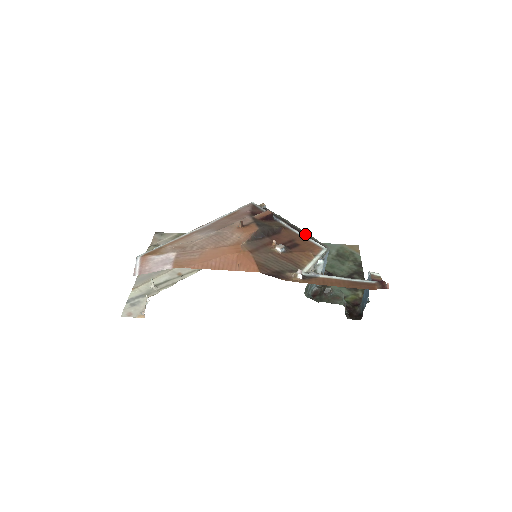
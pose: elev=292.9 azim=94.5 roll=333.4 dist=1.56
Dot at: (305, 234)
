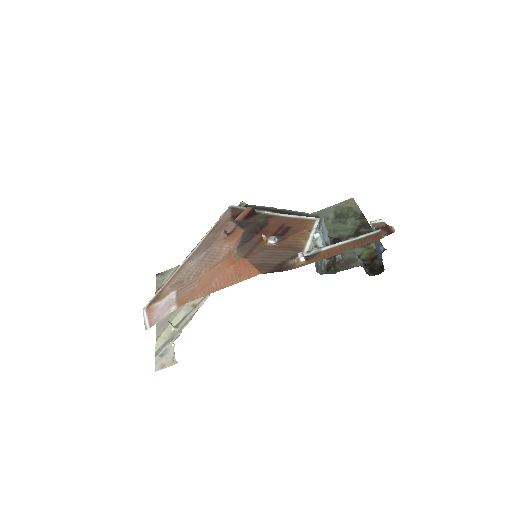
Dot at: (293, 213)
